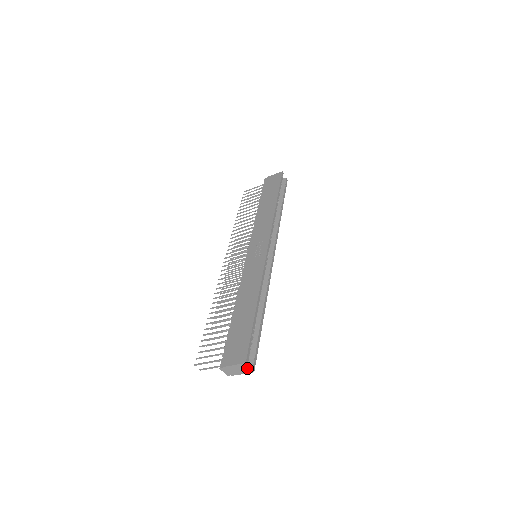
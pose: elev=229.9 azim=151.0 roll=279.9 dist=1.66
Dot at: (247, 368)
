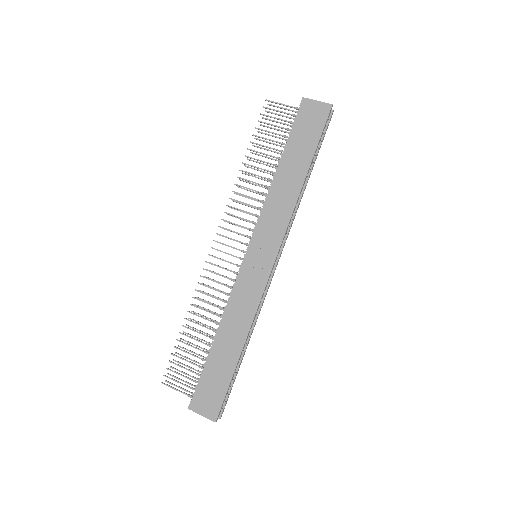
Dot at: occluded
